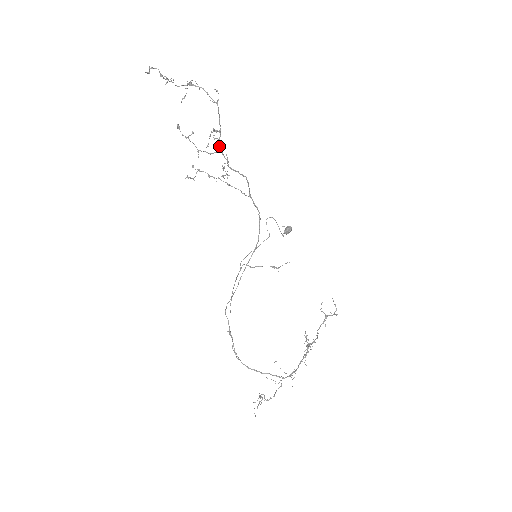
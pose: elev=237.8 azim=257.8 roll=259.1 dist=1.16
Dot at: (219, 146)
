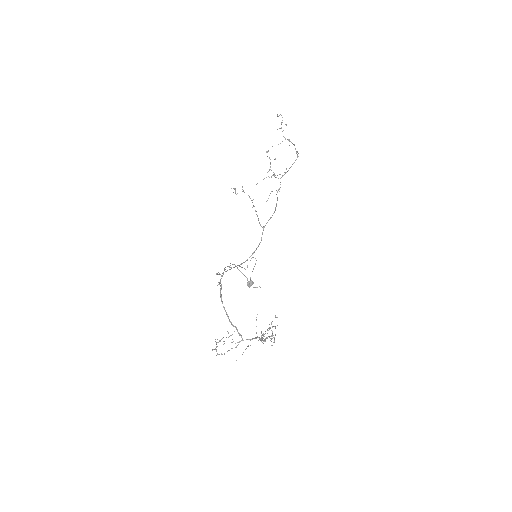
Dot at: occluded
